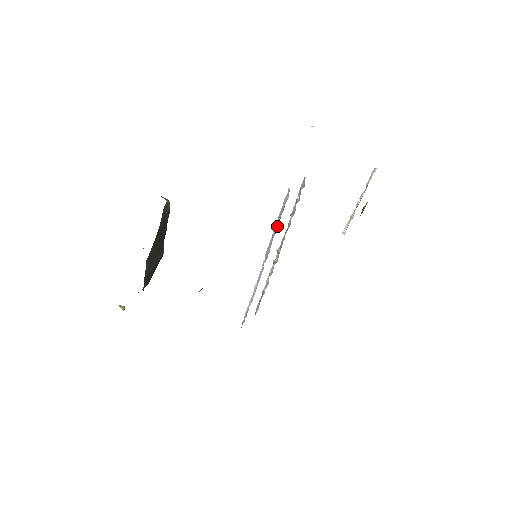
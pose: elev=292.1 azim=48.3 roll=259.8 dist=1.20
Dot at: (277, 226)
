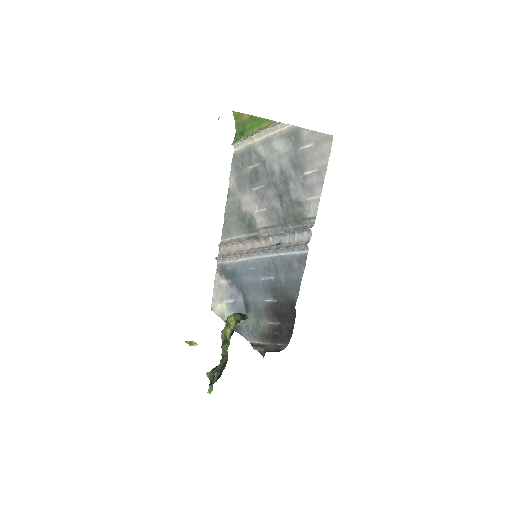
Dot at: (284, 249)
